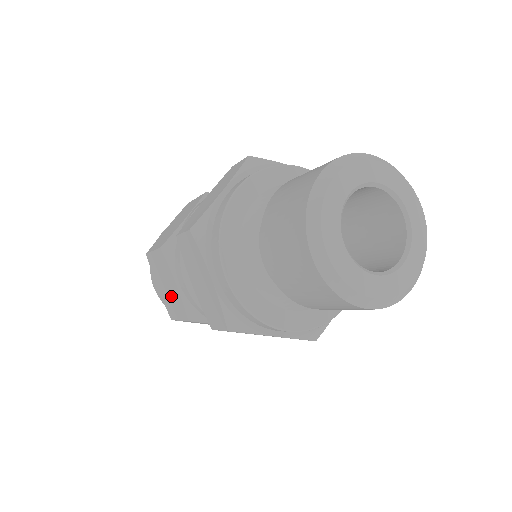
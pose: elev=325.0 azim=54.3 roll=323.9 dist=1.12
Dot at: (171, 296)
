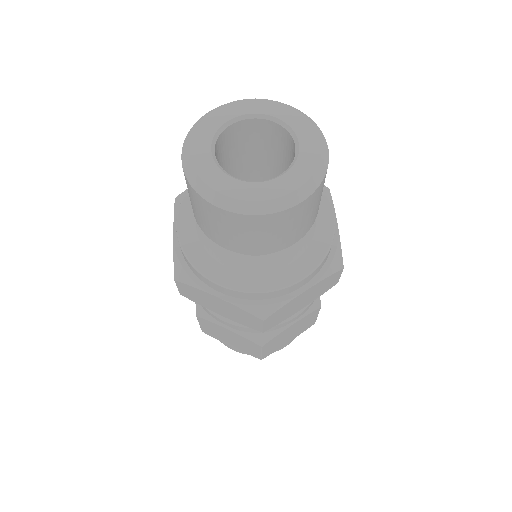
Dot at: occluded
